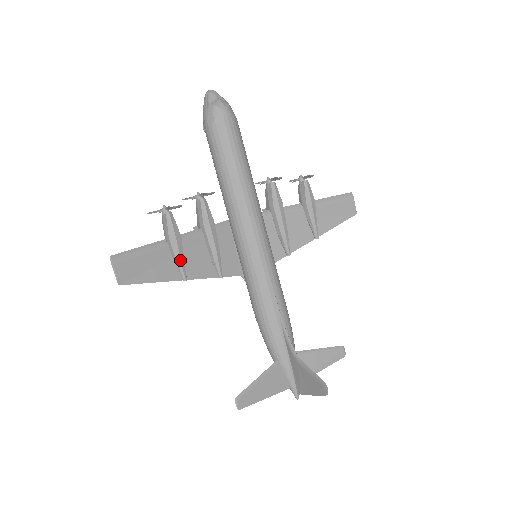
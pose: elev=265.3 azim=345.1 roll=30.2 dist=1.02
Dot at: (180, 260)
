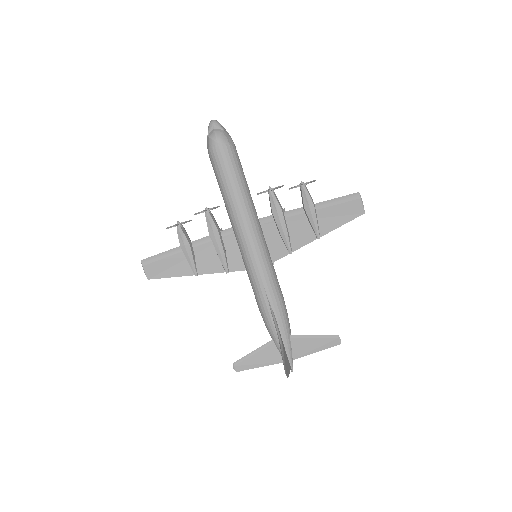
Dot at: (190, 262)
